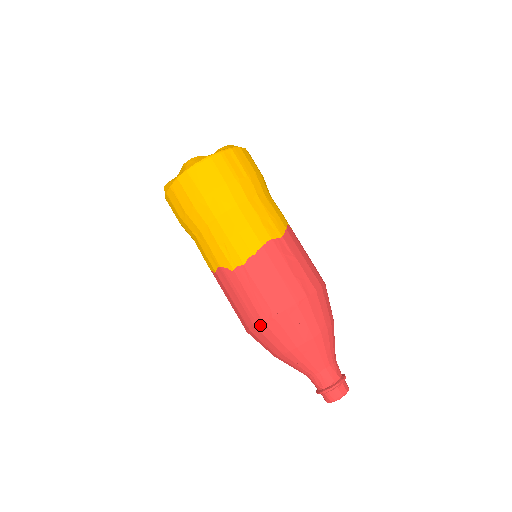
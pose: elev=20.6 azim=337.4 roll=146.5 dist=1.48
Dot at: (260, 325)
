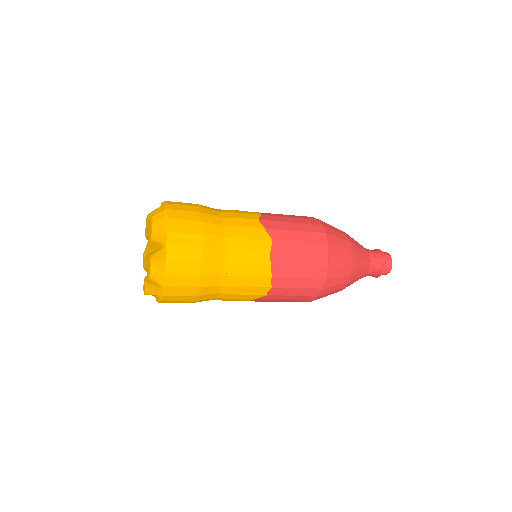
Dot at: occluded
